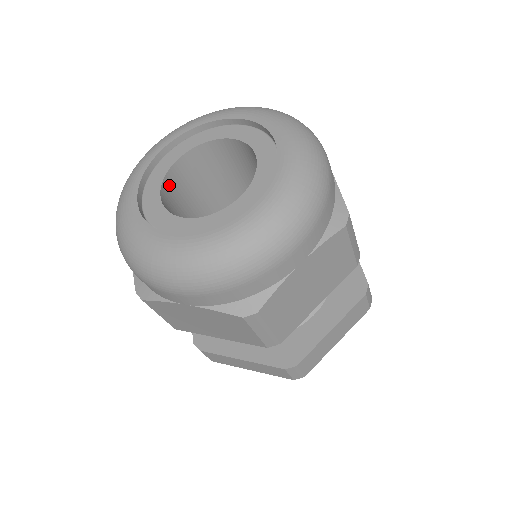
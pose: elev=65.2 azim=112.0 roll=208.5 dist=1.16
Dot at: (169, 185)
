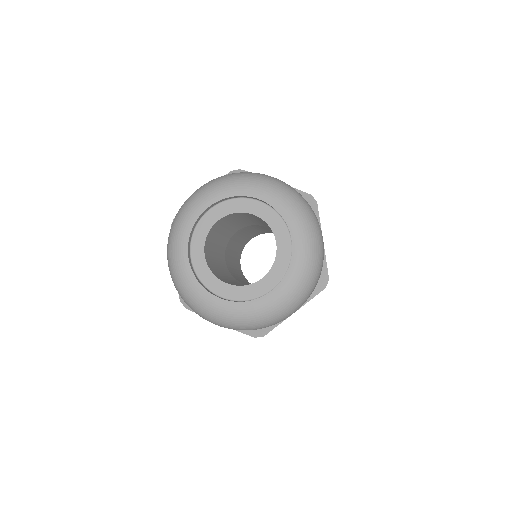
Dot at: (208, 239)
